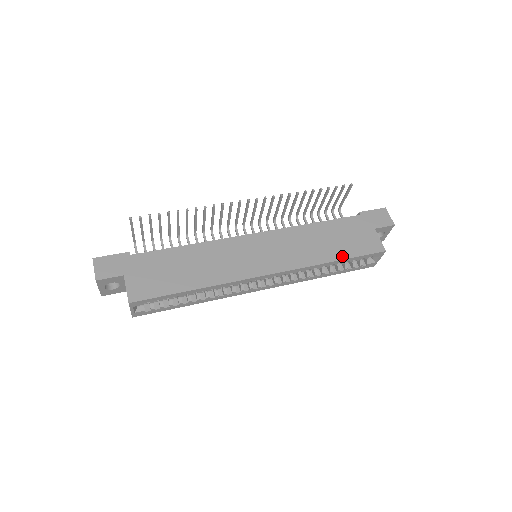
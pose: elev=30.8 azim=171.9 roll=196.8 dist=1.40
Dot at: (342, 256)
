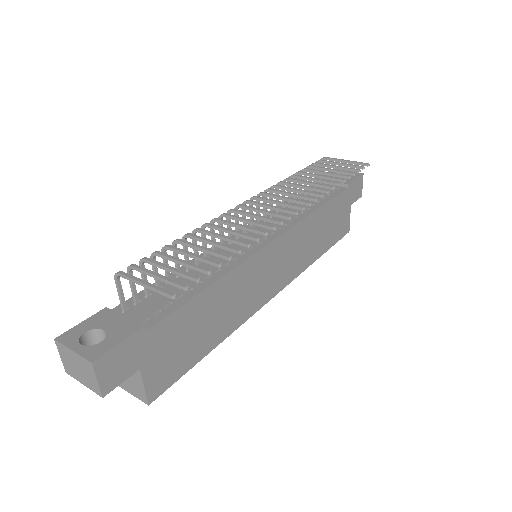
Dot at: (325, 249)
